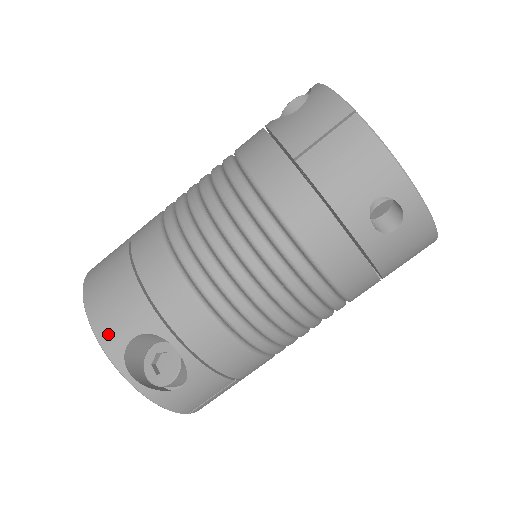
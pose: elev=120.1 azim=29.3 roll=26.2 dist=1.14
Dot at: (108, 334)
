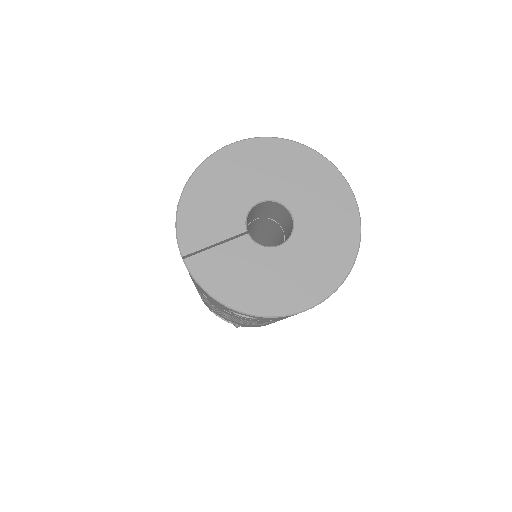
Dot at: occluded
